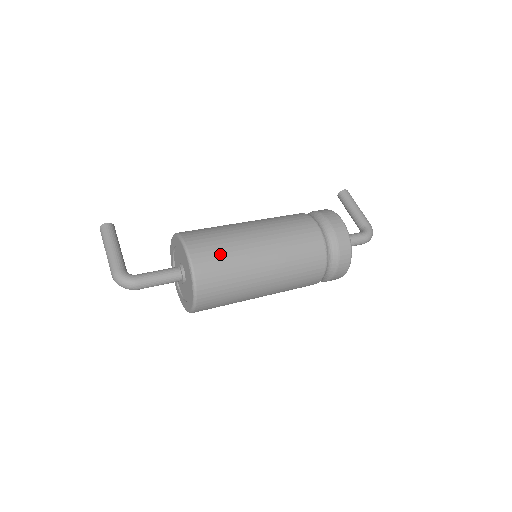
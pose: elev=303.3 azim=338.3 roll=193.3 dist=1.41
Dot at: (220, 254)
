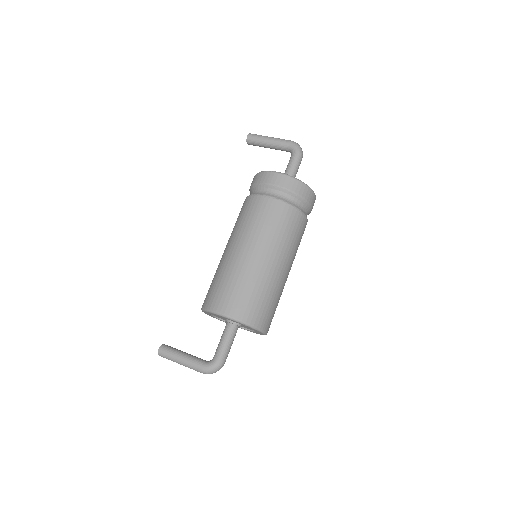
Dot at: (242, 293)
